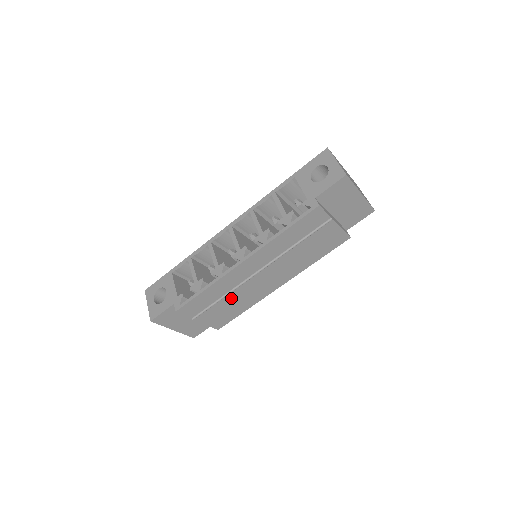
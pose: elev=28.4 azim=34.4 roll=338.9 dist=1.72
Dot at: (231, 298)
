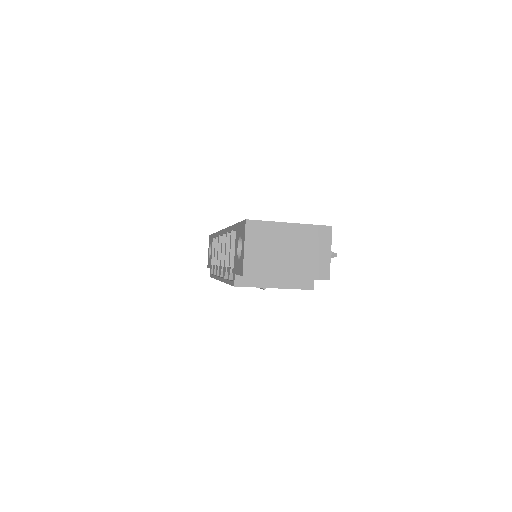
Dot at: occluded
